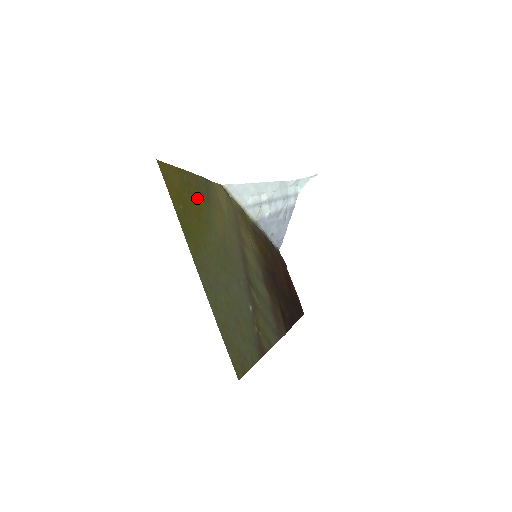
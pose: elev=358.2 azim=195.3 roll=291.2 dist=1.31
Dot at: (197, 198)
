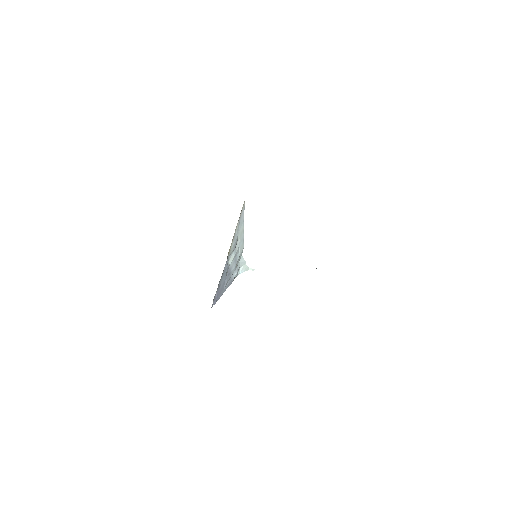
Dot at: occluded
